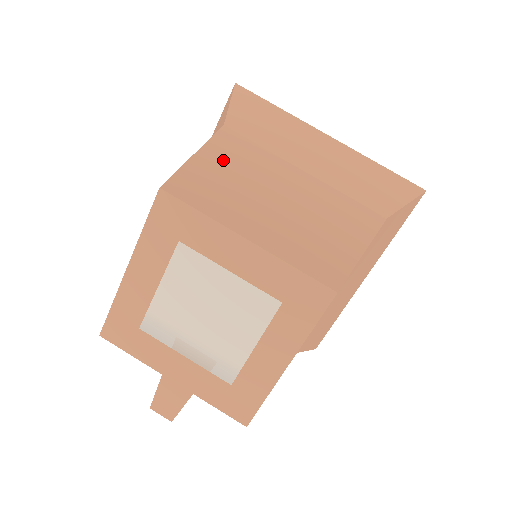
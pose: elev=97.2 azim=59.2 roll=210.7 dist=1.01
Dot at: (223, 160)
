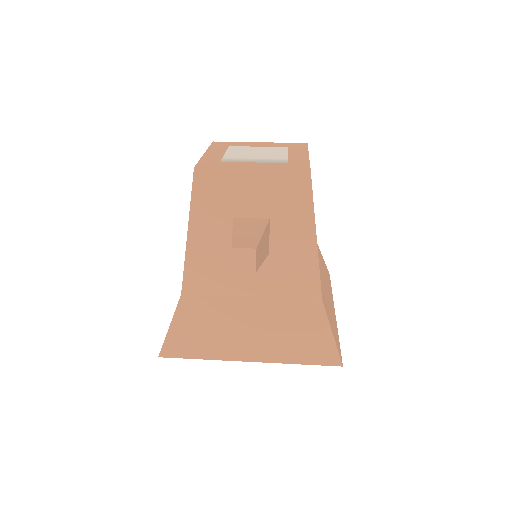
Dot at: occluded
